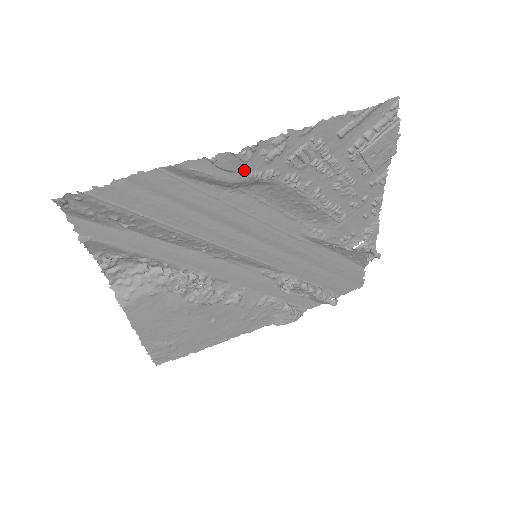
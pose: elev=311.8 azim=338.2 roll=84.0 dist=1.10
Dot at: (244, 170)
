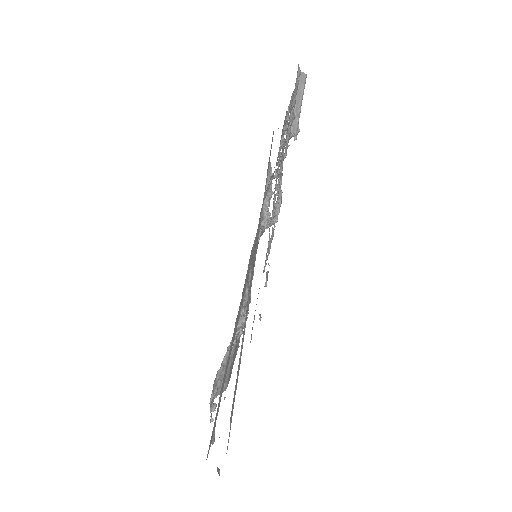
Dot at: occluded
